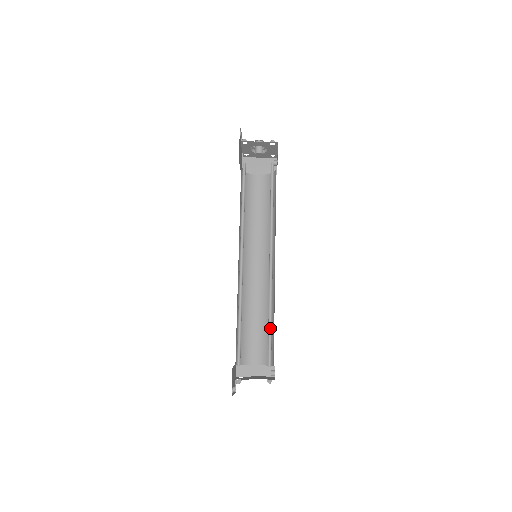
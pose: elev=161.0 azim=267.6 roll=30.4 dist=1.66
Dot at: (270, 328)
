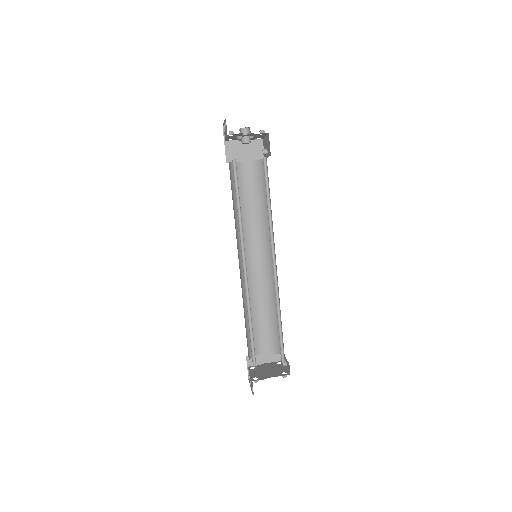
Dot at: (280, 328)
